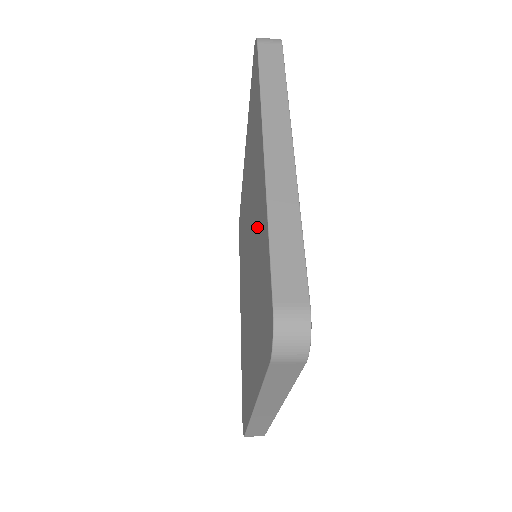
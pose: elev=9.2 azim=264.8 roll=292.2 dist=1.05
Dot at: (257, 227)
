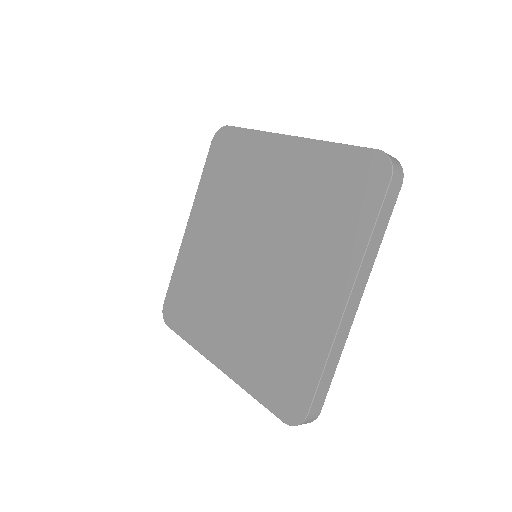
Dot at: (291, 188)
